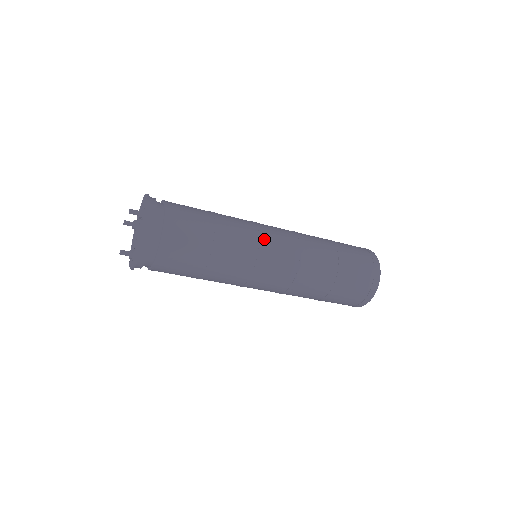
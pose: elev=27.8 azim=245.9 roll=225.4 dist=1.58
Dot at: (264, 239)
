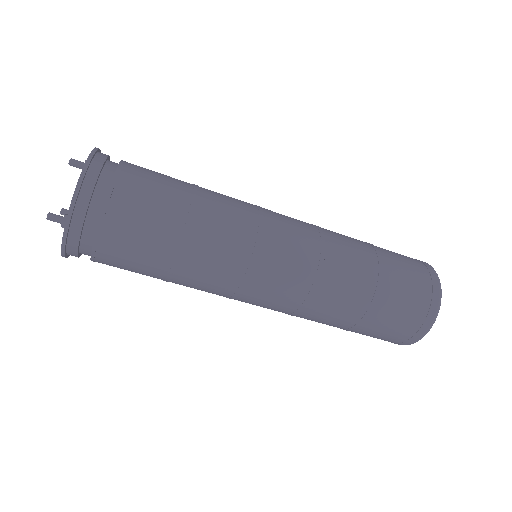
Dot at: (265, 210)
